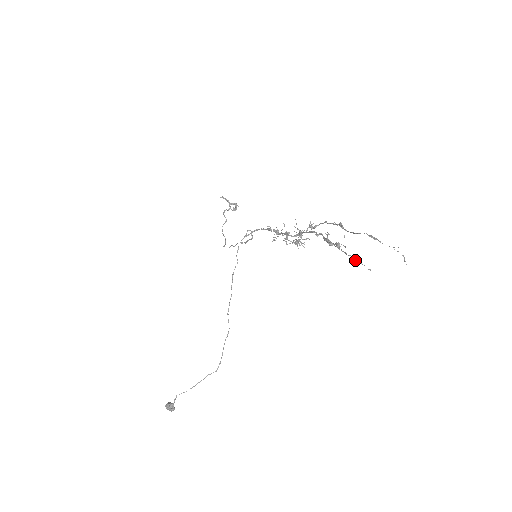
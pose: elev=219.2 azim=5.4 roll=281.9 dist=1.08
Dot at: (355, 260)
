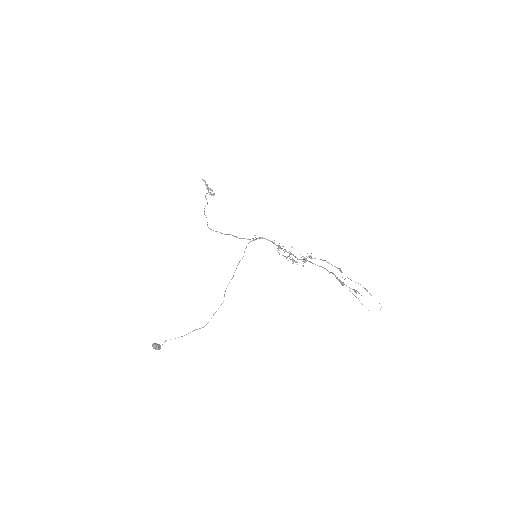
Dot at: occluded
